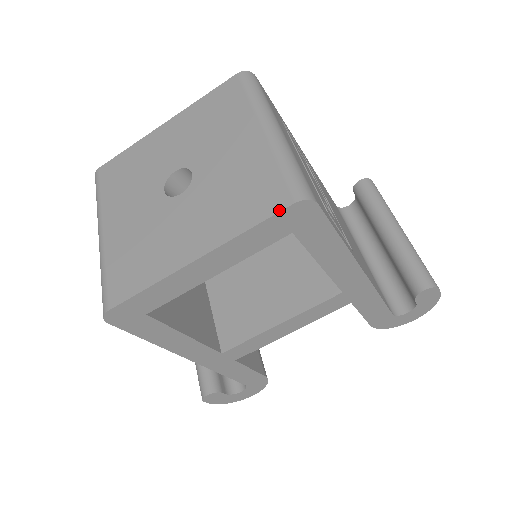
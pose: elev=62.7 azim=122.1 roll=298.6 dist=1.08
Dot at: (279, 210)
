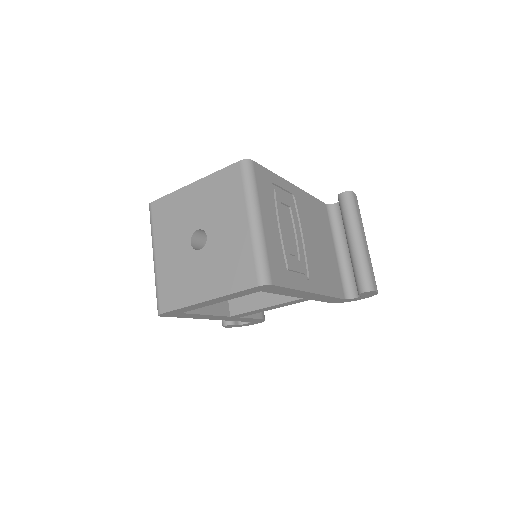
Dot at: (250, 288)
